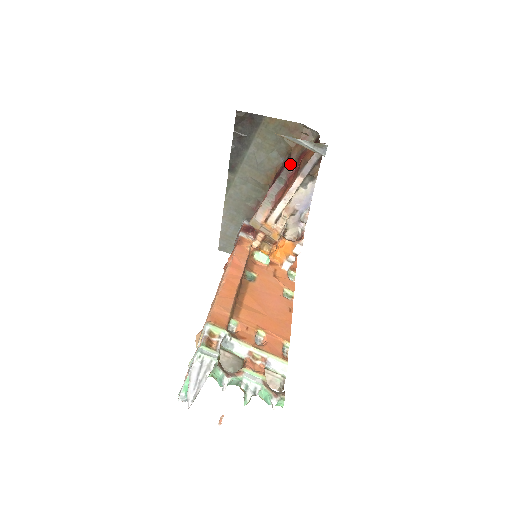
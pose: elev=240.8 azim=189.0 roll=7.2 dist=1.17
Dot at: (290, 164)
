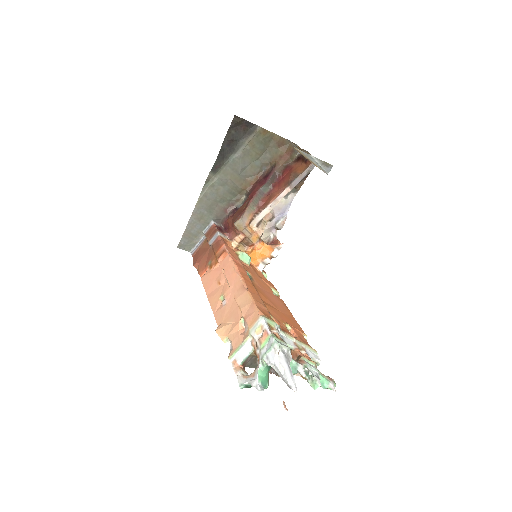
Dot at: (274, 174)
